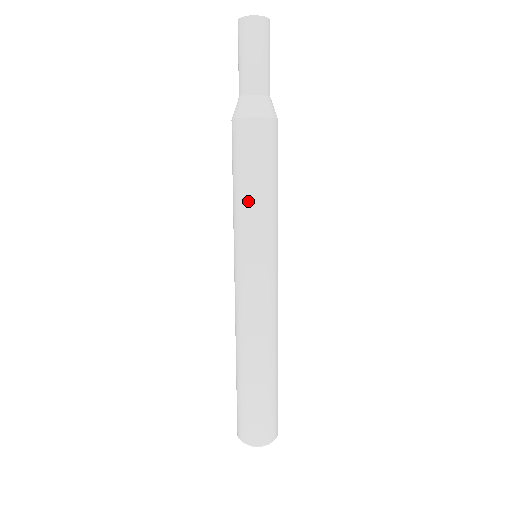
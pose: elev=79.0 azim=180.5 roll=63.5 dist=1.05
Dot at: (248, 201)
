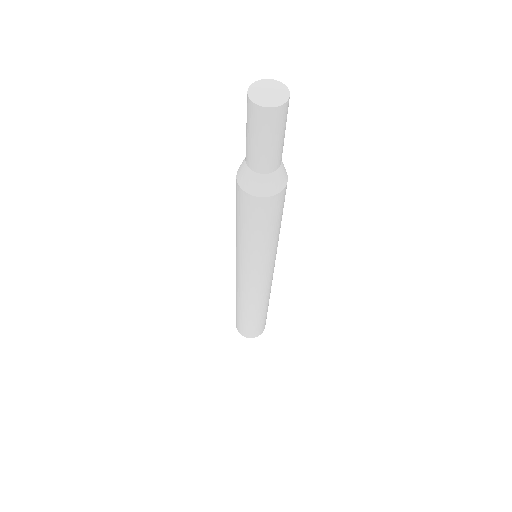
Dot at: (247, 243)
